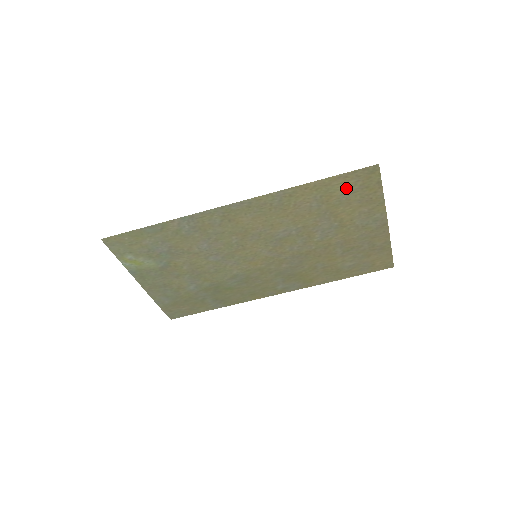
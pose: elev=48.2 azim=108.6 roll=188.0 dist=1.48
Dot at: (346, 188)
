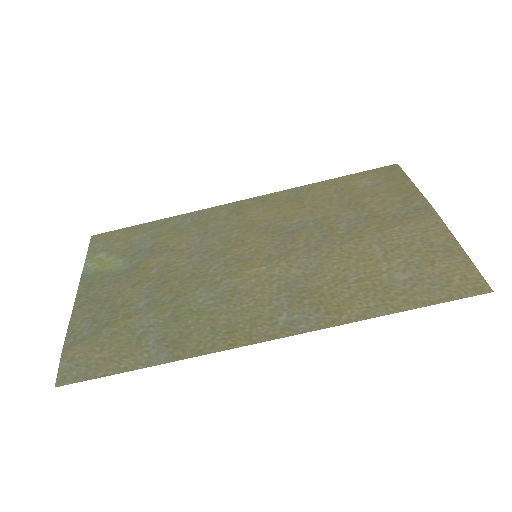
Dot at: (369, 182)
